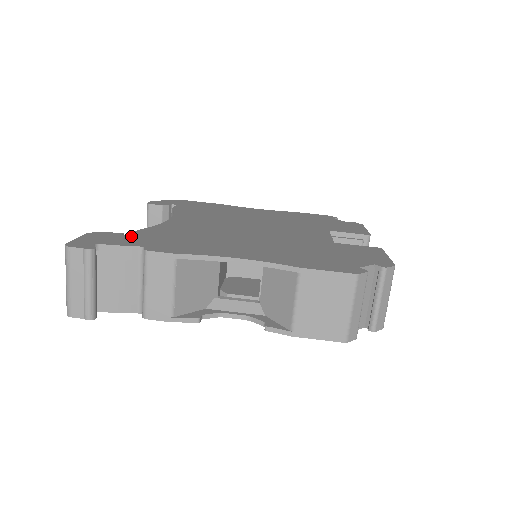
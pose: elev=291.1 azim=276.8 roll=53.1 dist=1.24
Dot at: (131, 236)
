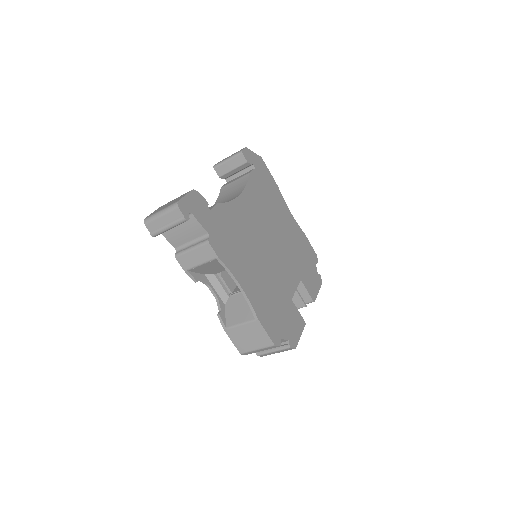
Dot at: (211, 212)
